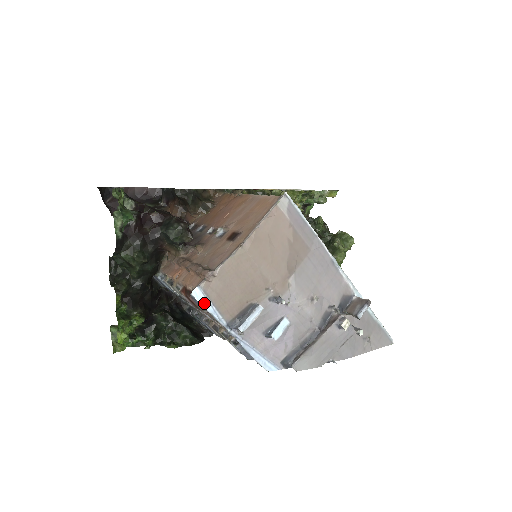
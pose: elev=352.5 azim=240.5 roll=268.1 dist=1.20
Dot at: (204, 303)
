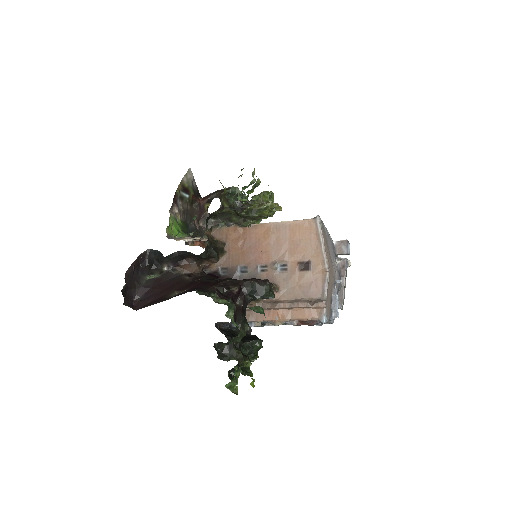
Dot at: (326, 321)
